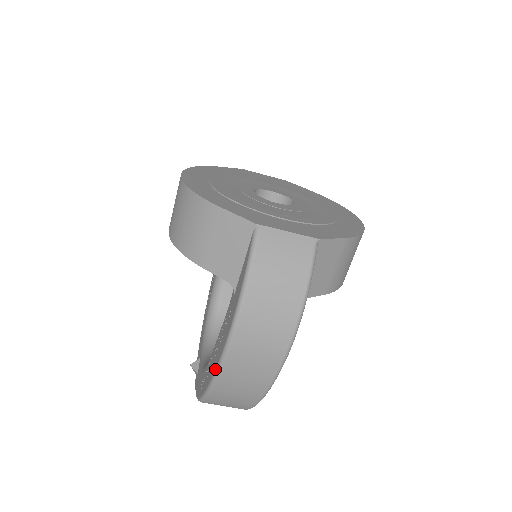
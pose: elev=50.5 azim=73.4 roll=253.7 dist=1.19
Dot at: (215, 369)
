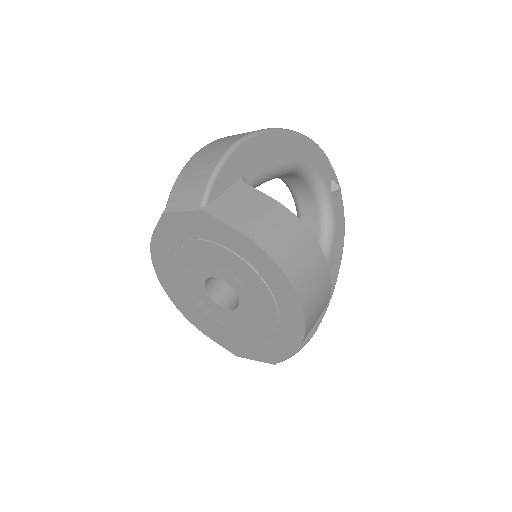
Dot at: occluded
